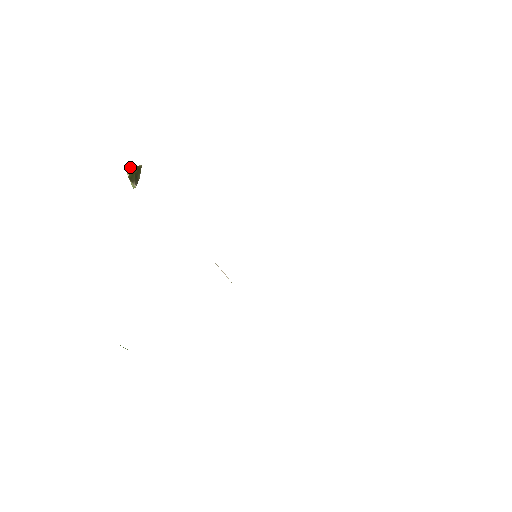
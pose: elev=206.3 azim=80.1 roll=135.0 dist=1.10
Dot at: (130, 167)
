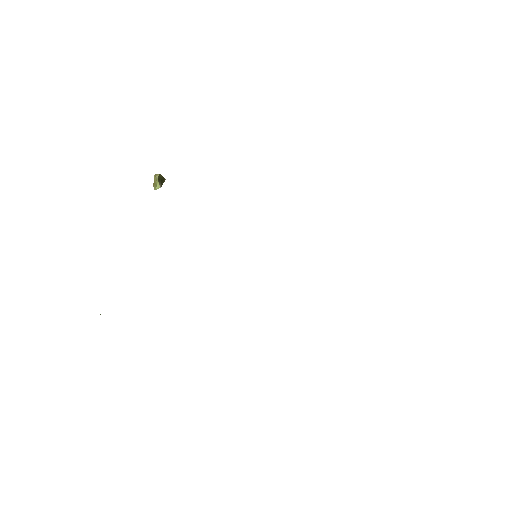
Dot at: occluded
